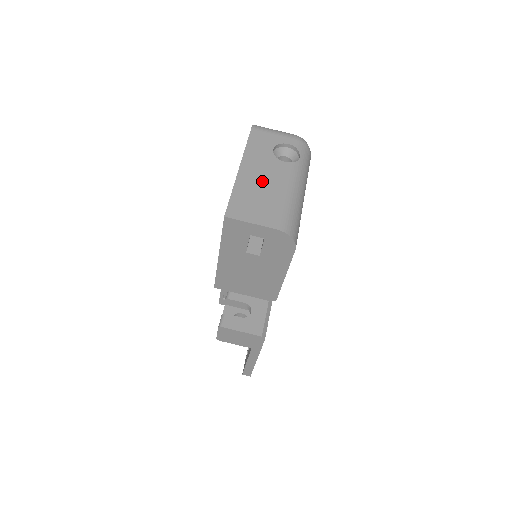
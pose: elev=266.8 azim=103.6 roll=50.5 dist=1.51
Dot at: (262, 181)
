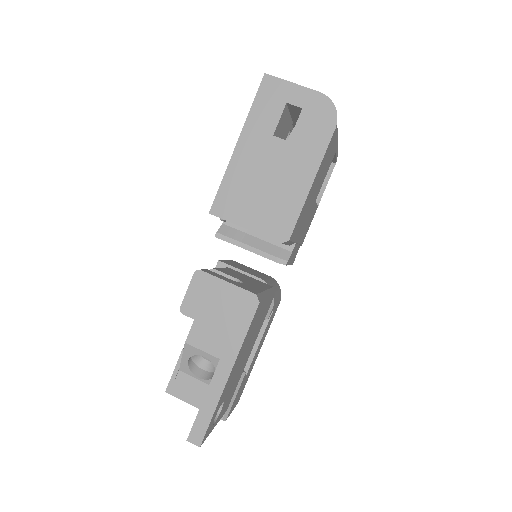
Dot at: occluded
